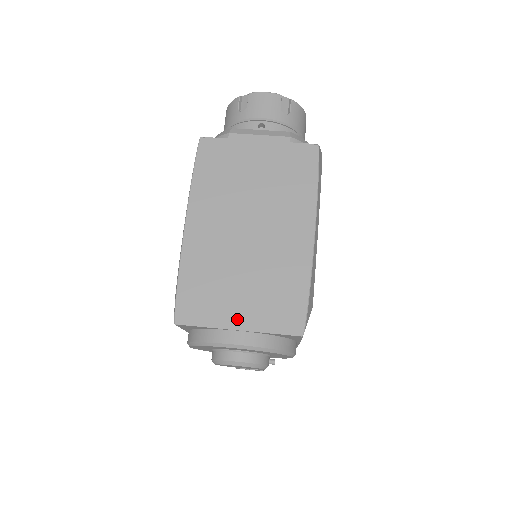
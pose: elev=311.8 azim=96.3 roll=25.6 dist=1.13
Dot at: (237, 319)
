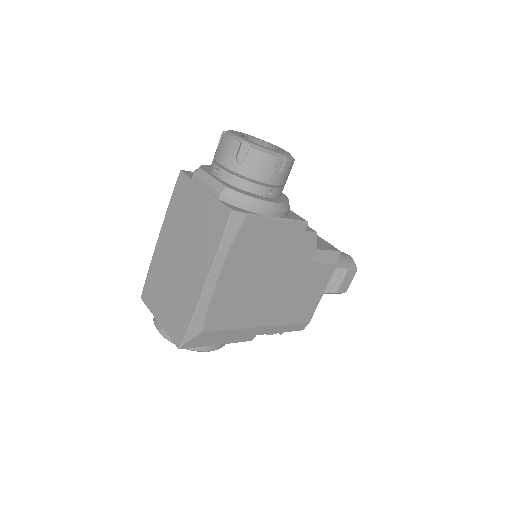
Dot at: (160, 315)
